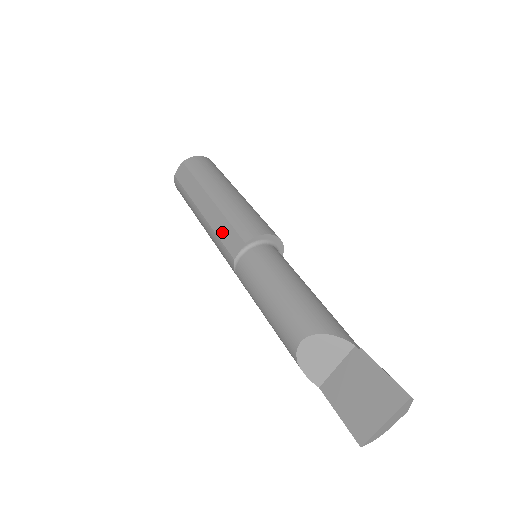
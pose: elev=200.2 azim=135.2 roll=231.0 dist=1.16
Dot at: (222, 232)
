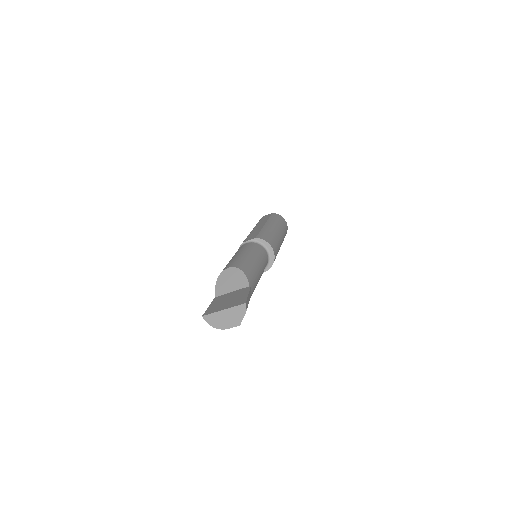
Dot at: (252, 234)
